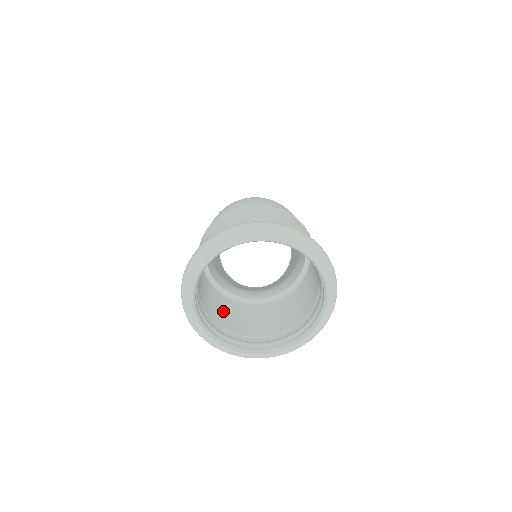
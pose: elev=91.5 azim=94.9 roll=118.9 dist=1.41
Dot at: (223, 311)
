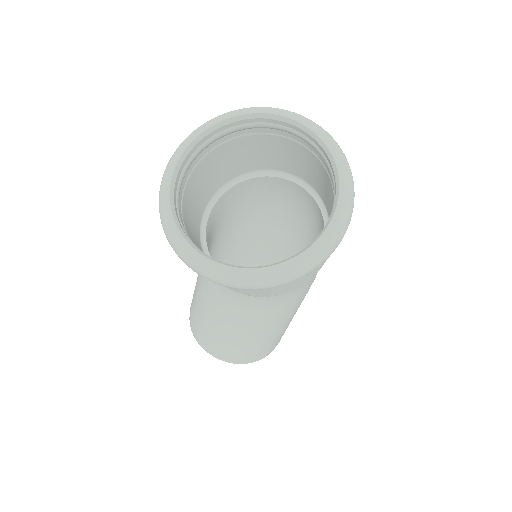
Dot at: (191, 224)
